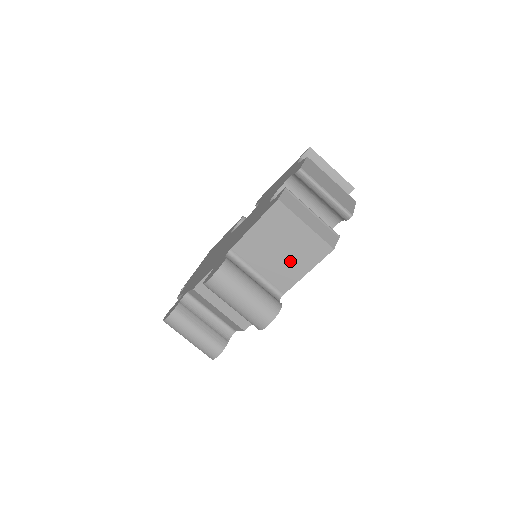
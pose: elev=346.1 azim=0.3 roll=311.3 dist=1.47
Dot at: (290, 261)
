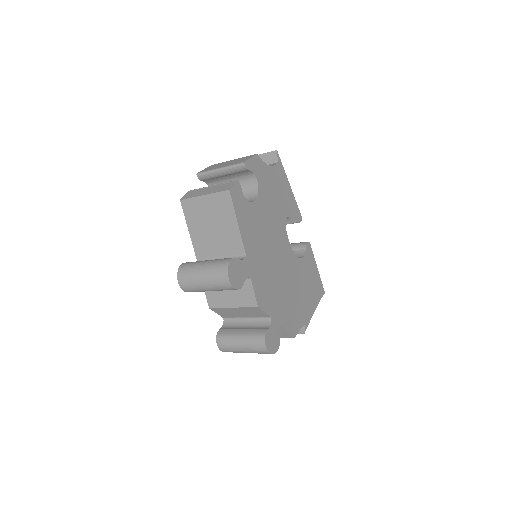
Dot at: (223, 227)
